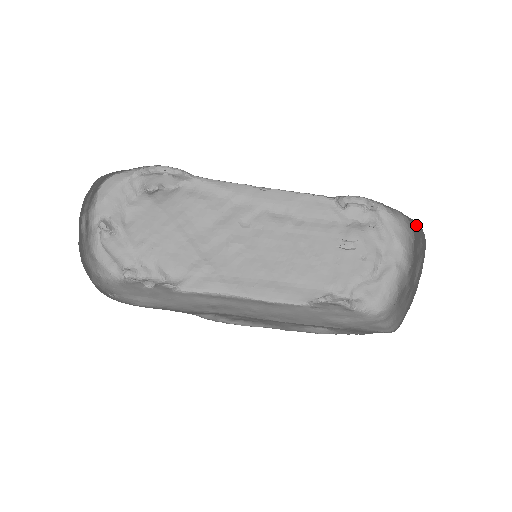
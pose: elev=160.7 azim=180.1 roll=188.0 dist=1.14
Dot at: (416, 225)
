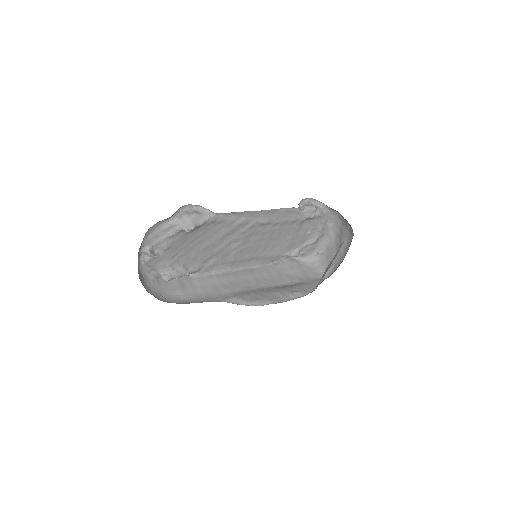
Dot at: (346, 221)
